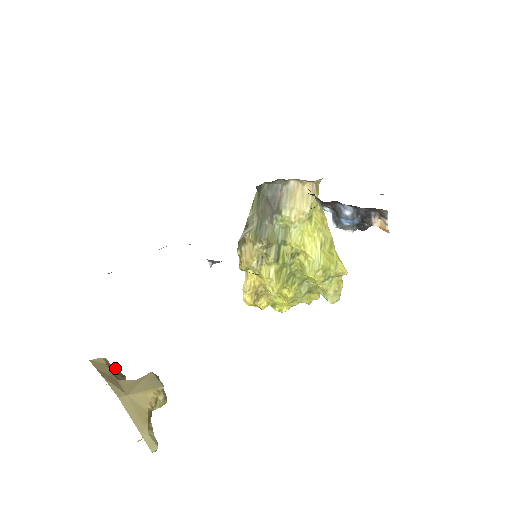
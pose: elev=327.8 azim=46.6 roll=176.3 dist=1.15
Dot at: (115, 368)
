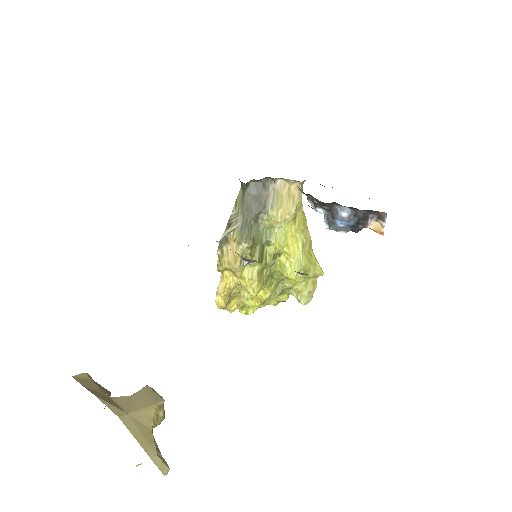
Dot at: (99, 384)
